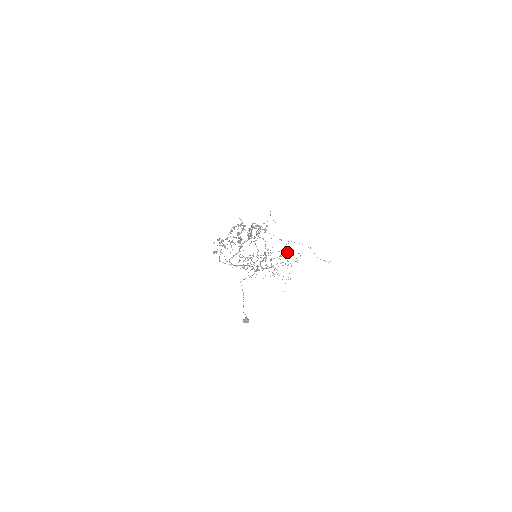
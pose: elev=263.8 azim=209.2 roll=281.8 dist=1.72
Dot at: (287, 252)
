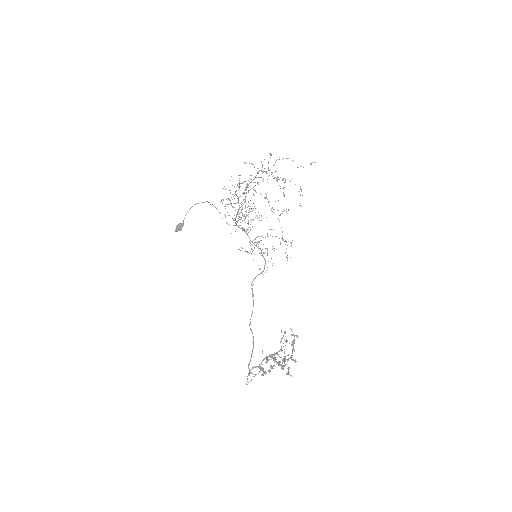
Dot at: occluded
